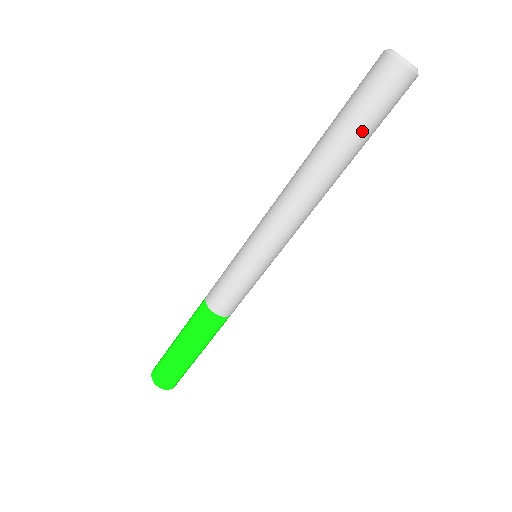
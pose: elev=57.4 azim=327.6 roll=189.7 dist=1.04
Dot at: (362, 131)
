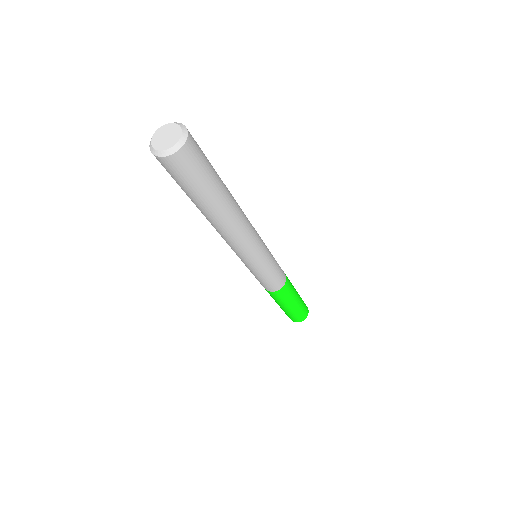
Dot at: (196, 196)
